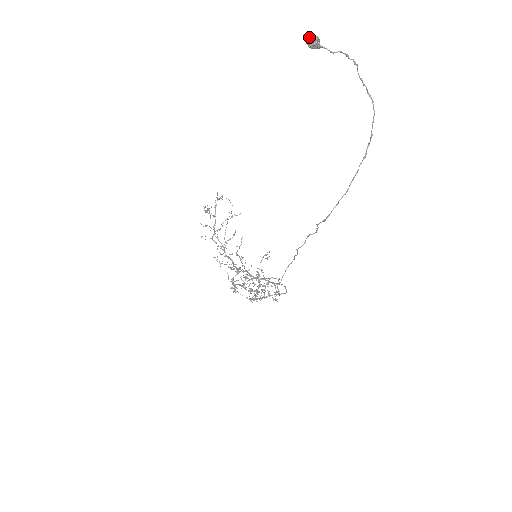
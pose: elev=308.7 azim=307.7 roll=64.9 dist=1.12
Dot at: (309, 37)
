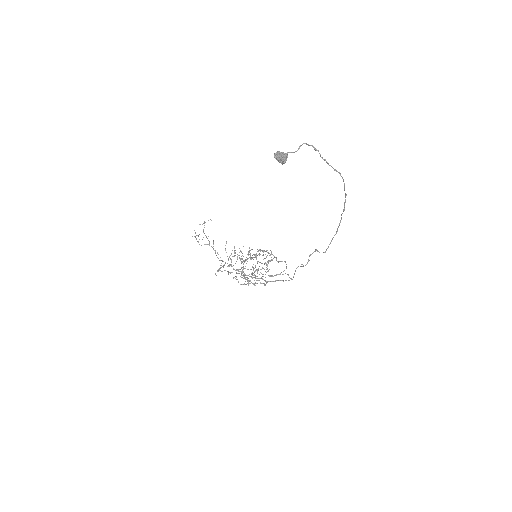
Dot at: (279, 159)
